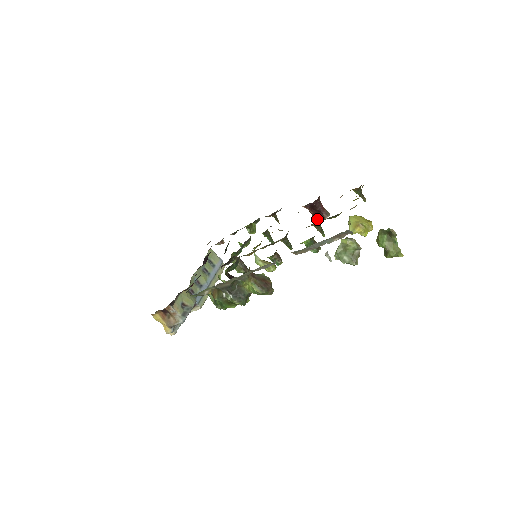
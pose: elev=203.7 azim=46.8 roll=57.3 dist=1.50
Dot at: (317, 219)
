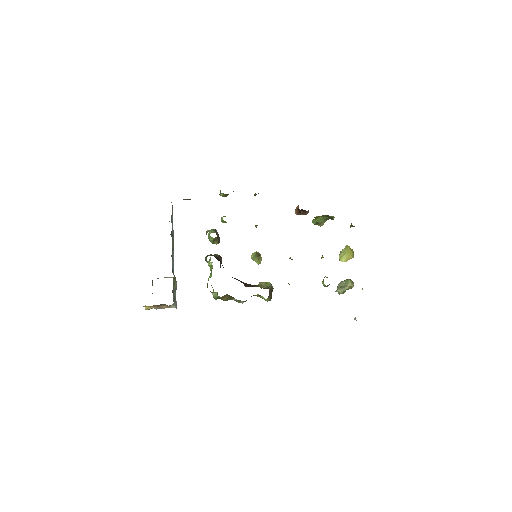
Dot at: (299, 214)
